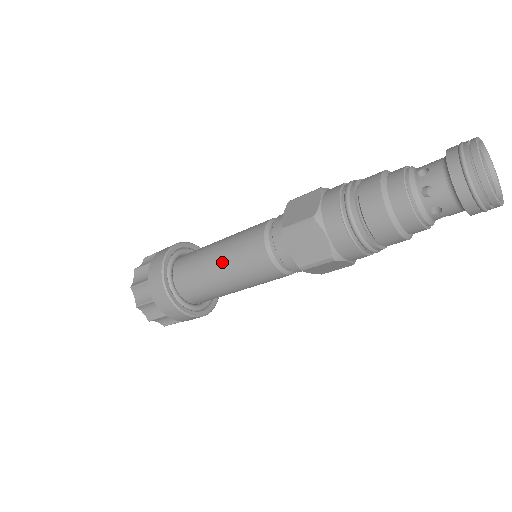
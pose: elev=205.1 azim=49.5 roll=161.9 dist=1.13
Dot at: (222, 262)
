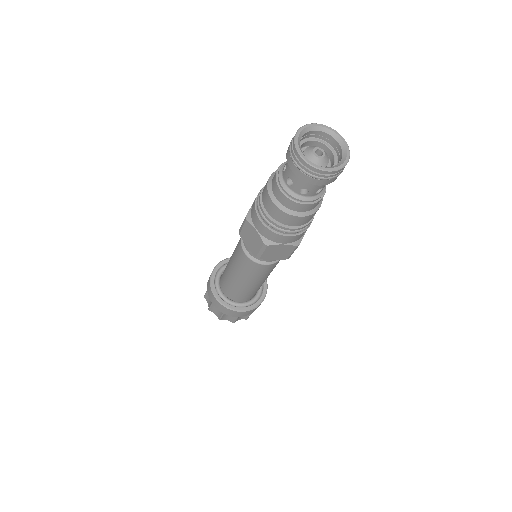
Dot at: (246, 281)
